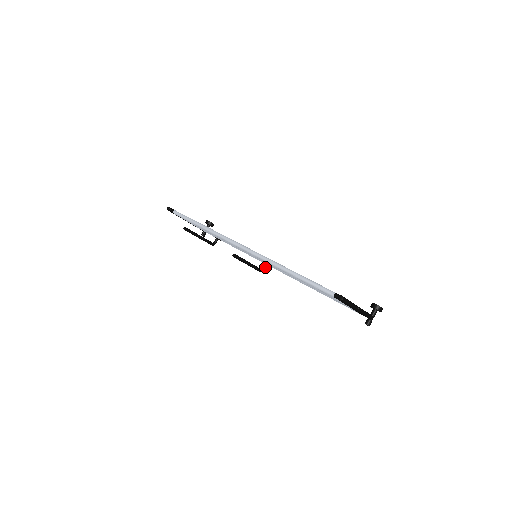
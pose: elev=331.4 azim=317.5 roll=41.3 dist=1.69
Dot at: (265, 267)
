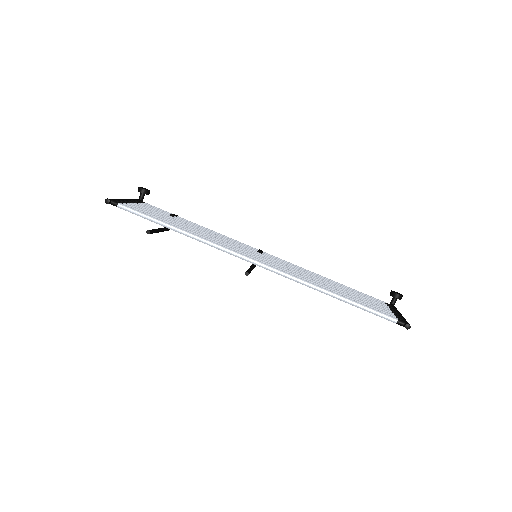
Dot at: occluded
